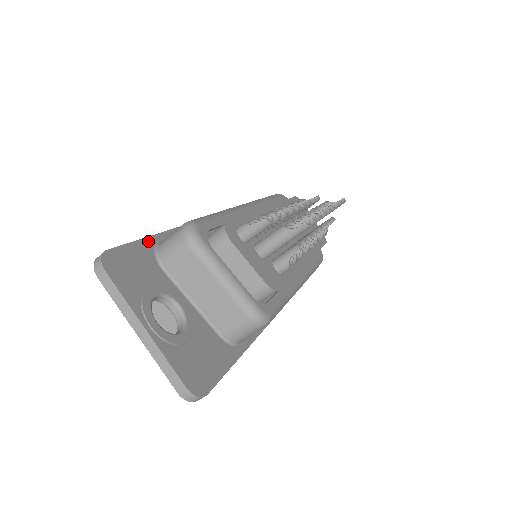
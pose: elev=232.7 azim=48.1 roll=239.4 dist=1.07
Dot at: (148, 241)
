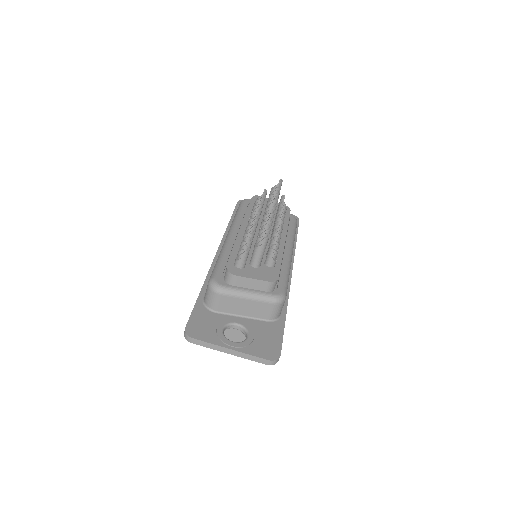
Dot at: (198, 304)
